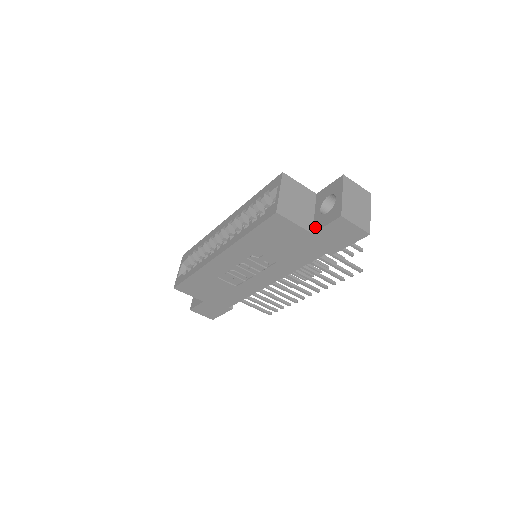
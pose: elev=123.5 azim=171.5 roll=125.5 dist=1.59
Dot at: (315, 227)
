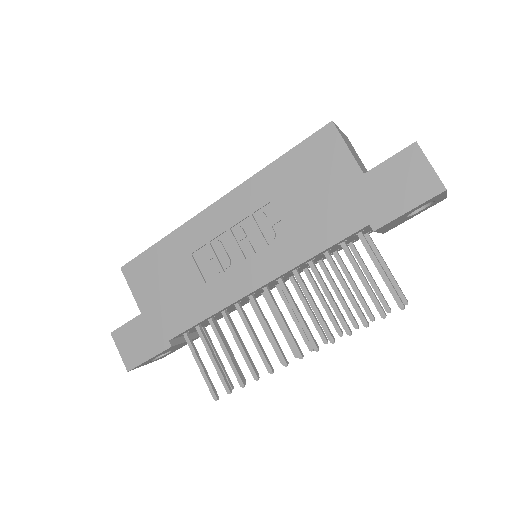
Dot at: (369, 172)
